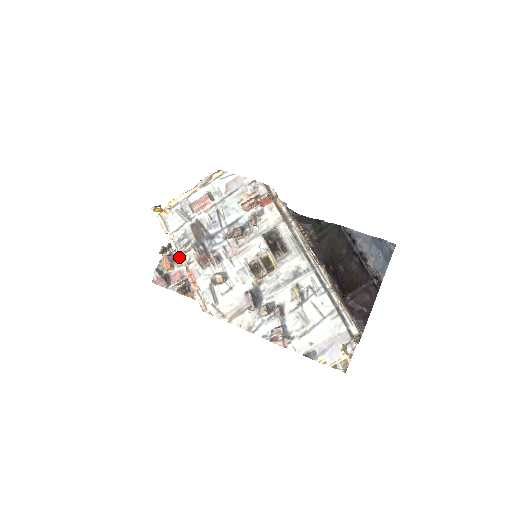
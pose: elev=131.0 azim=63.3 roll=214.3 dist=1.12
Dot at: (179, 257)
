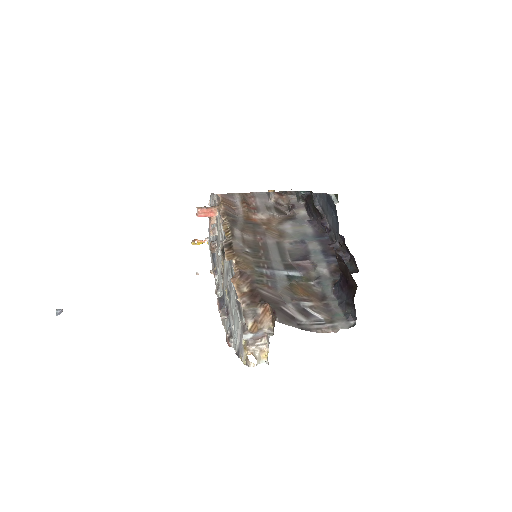
Dot at: occluded
